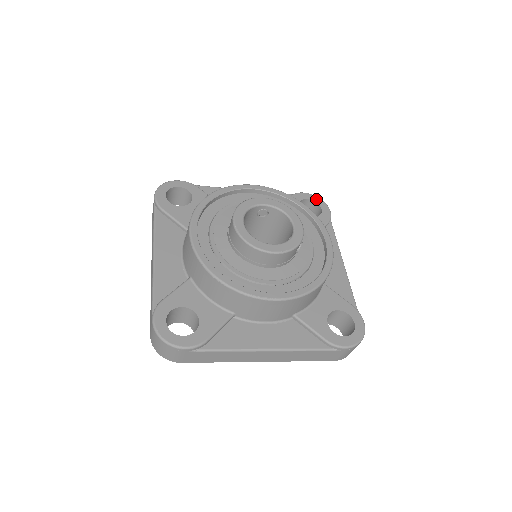
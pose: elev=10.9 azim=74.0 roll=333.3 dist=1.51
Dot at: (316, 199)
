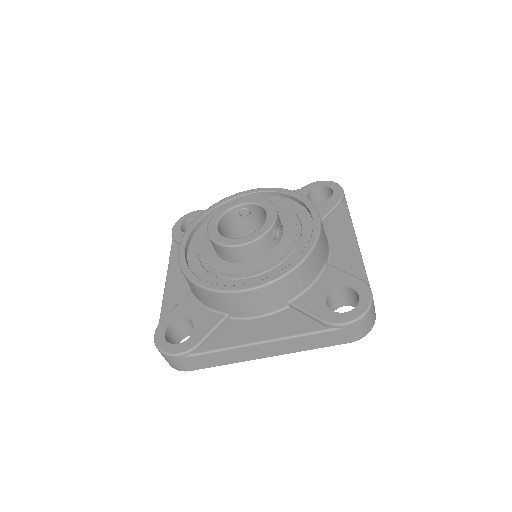
Dot at: (327, 184)
